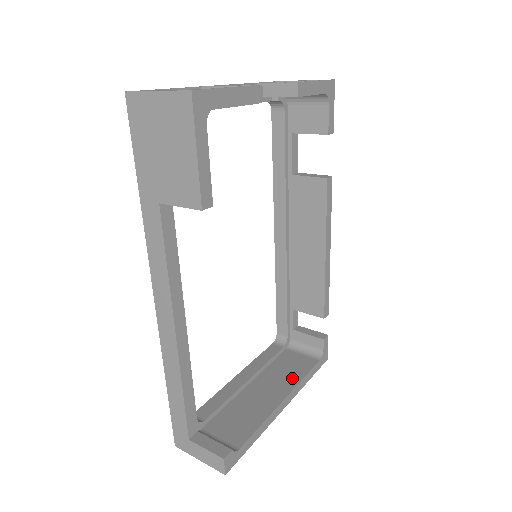
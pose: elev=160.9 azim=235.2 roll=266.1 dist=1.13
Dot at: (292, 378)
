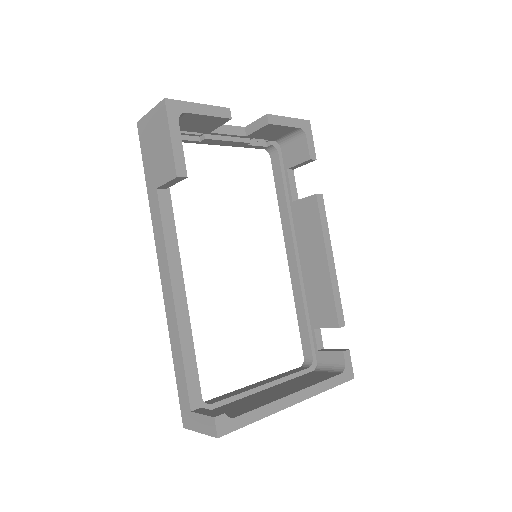
Dot at: (308, 383)
